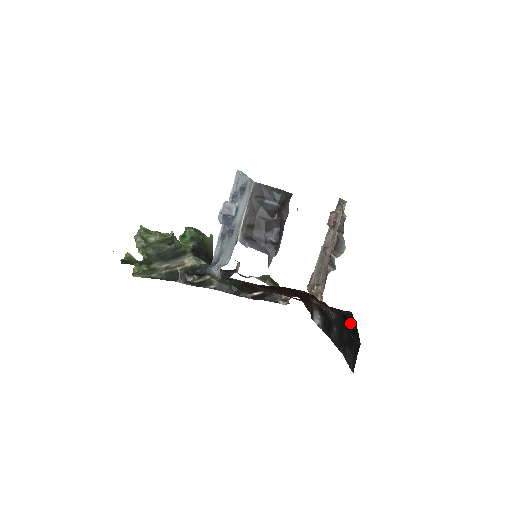
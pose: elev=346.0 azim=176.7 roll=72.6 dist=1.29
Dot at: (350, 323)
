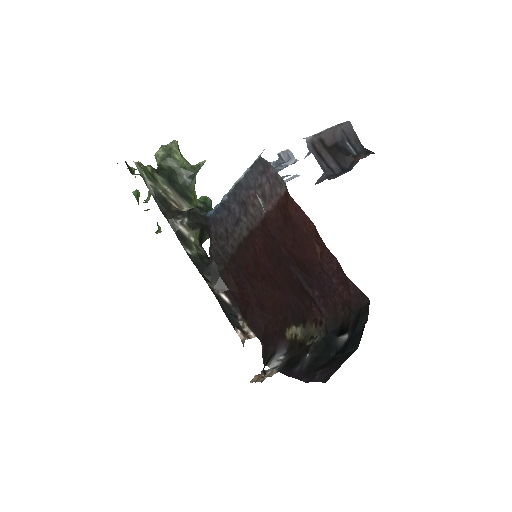
Dot at: (348, 333)
